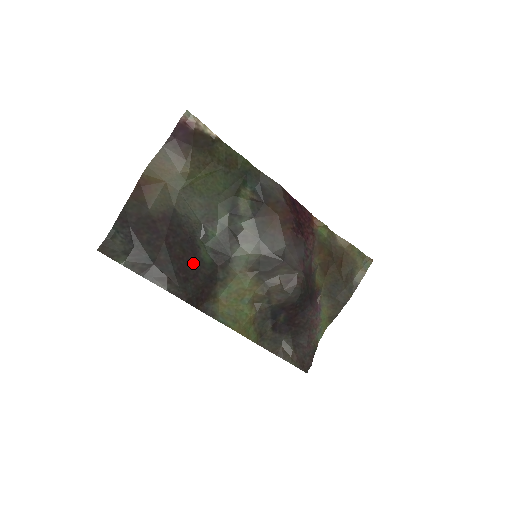
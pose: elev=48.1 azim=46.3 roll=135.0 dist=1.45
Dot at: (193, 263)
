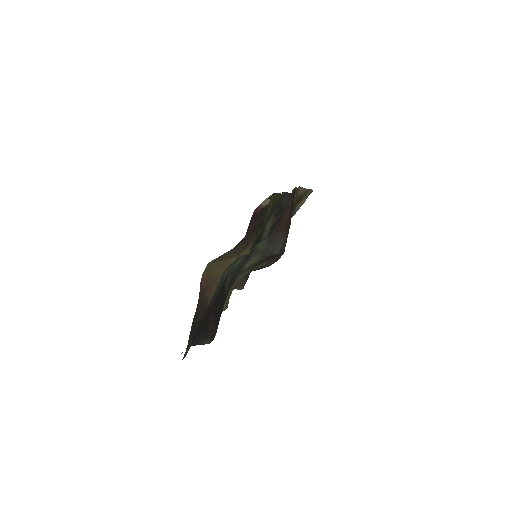
Dot at: (222, 304)
